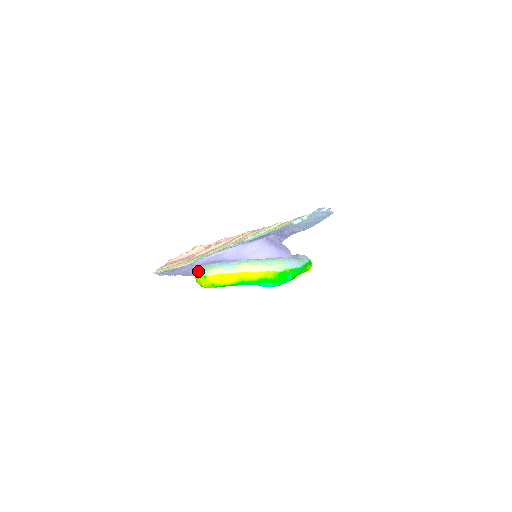
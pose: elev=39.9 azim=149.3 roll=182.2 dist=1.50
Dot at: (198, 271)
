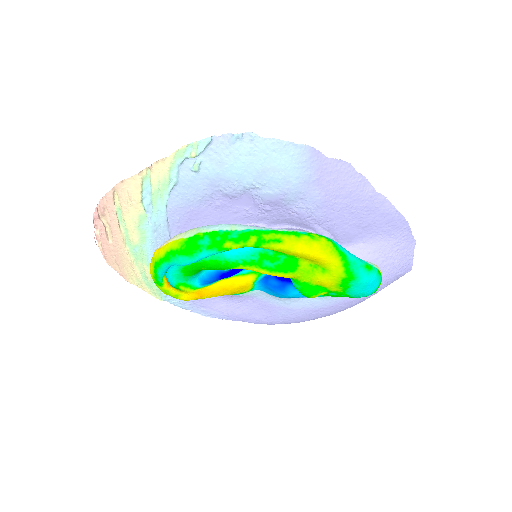
Dot at: occluded
